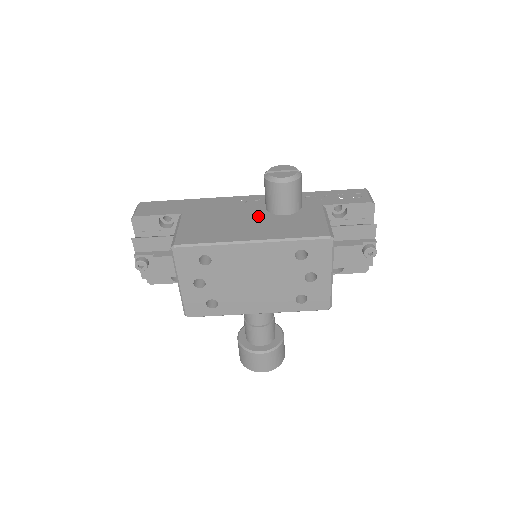
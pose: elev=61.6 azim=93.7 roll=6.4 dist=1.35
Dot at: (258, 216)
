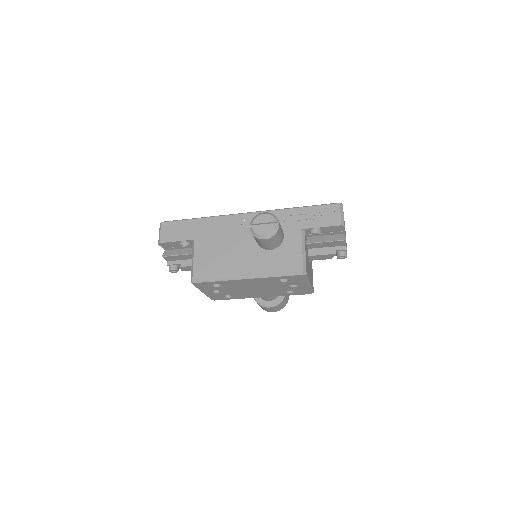
Dot at: (251, 245)
